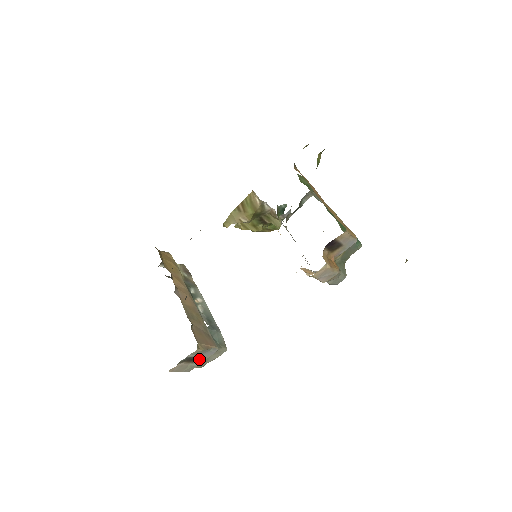
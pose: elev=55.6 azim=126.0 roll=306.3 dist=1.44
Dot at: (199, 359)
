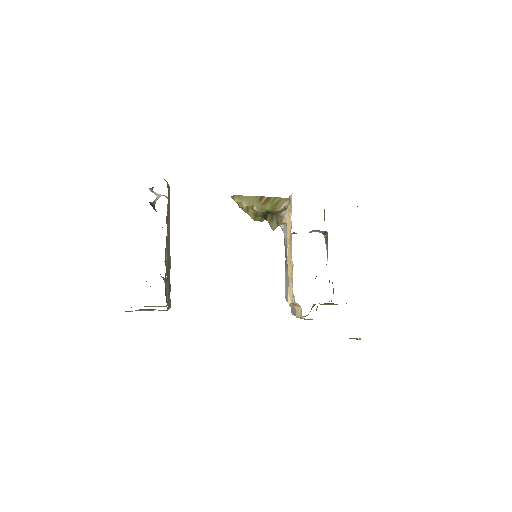
Dot at: (150, 309)
